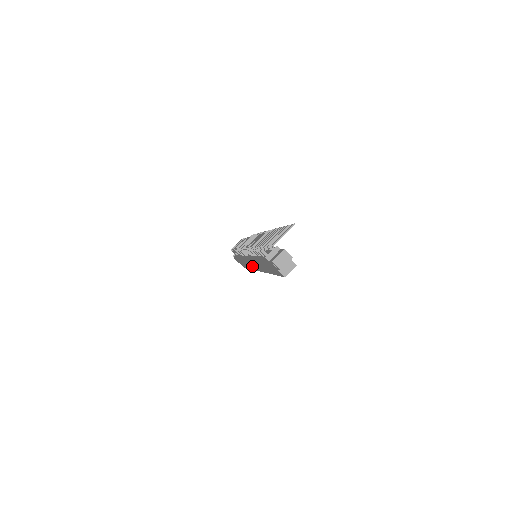
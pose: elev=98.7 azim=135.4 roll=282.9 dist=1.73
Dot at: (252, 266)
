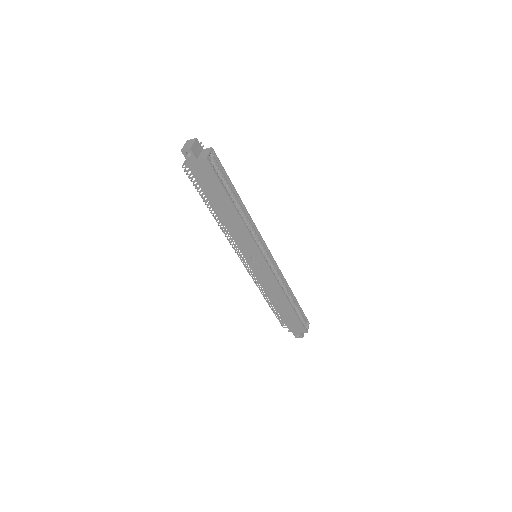
Dot at: (267, 275)
